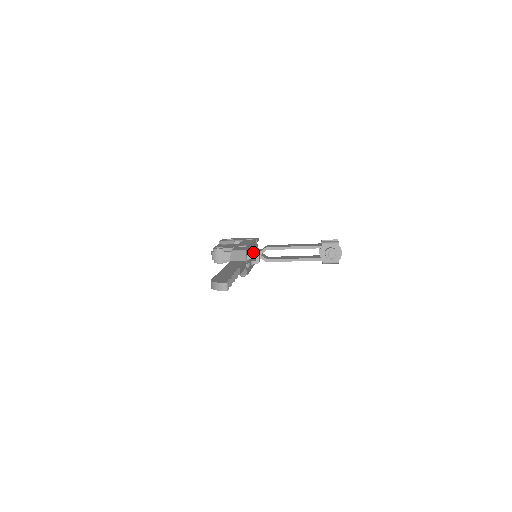
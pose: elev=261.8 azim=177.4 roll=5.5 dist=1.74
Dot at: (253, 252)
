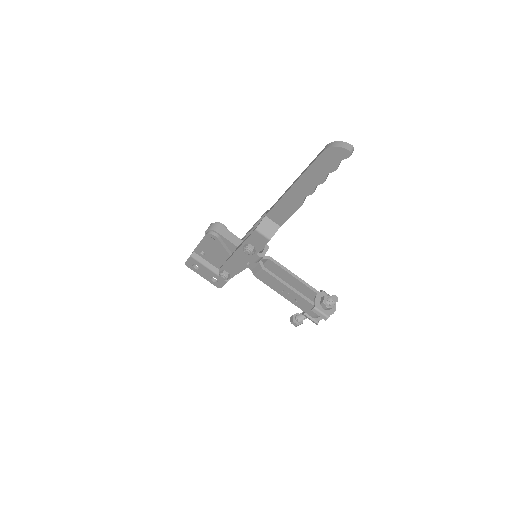
Dot at: occluded
